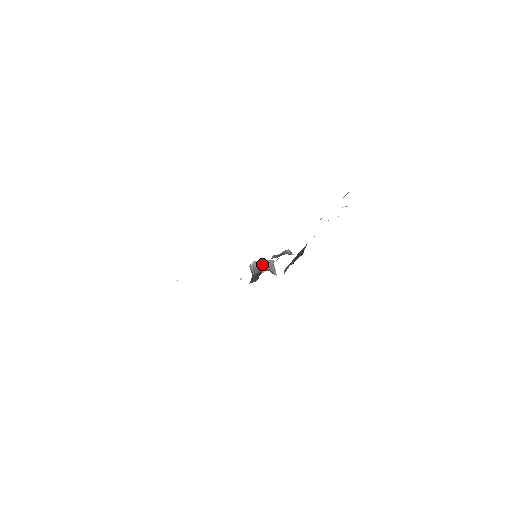
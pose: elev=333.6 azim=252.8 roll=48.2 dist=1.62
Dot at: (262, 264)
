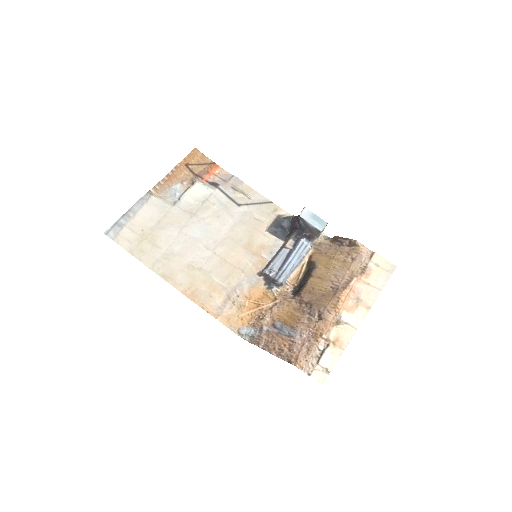
Dot at: (307, 225)
